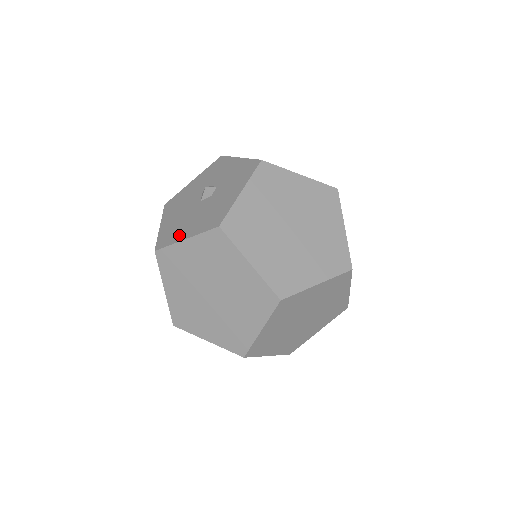
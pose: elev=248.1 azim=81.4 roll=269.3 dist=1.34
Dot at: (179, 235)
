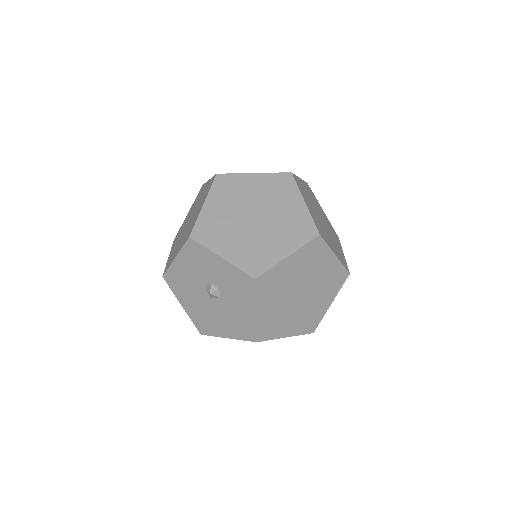
Dot at: (217, 331)
